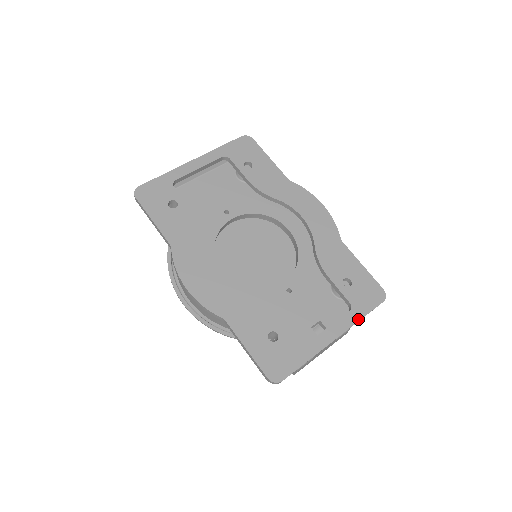
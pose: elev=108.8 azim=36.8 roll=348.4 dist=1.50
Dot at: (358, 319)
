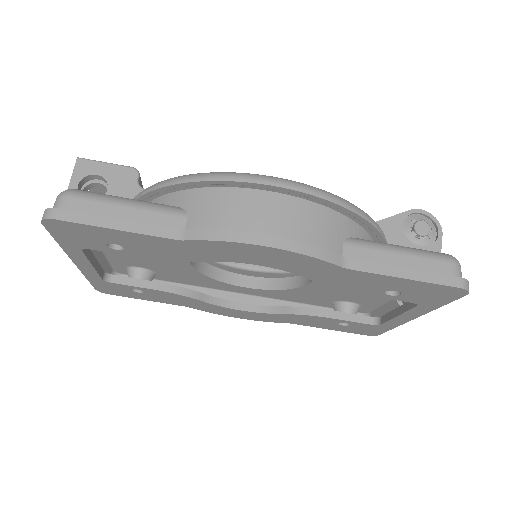
Dot at: (433, 309)
